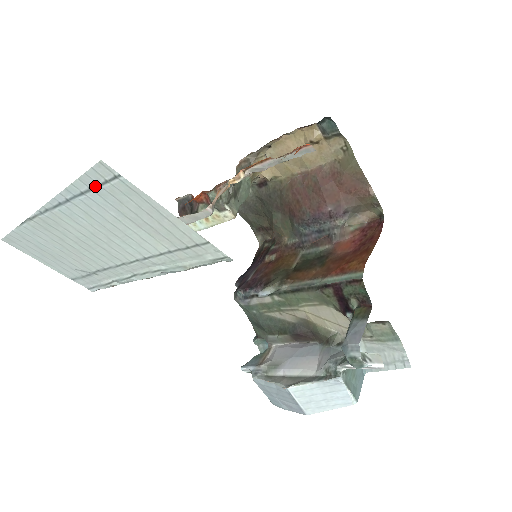
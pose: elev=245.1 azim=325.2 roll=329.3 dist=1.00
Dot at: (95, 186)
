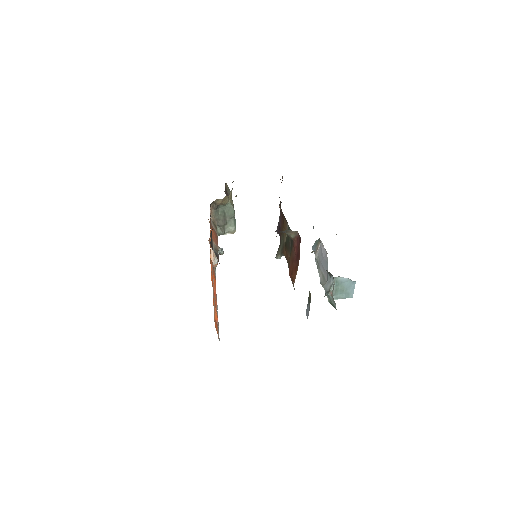
Dot at: occluded
